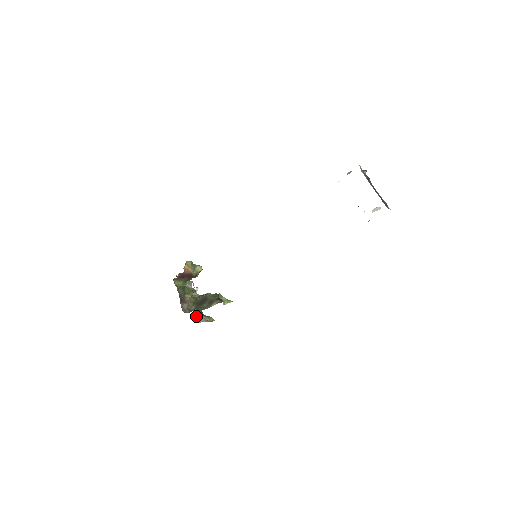
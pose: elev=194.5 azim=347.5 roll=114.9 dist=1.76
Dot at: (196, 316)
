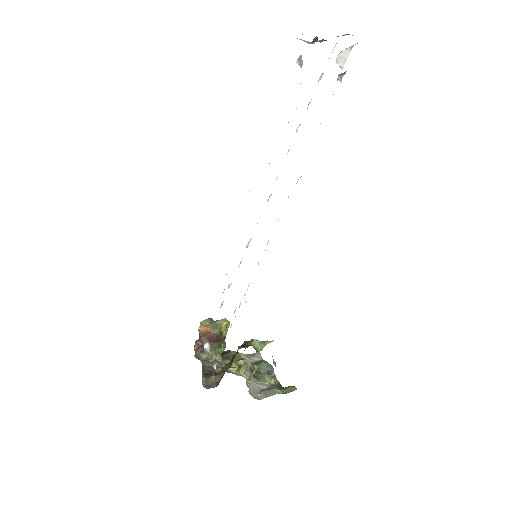
Dot at: (258, 392)
